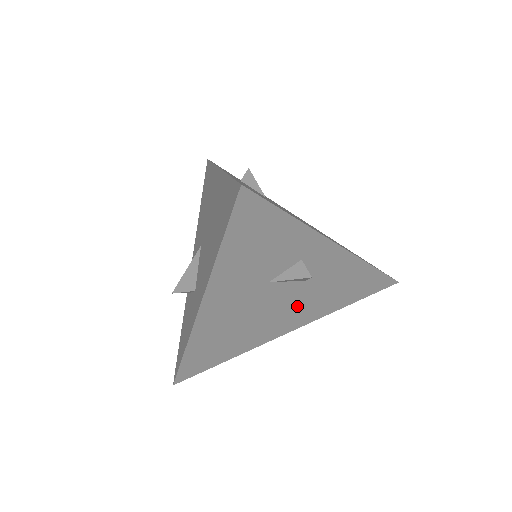
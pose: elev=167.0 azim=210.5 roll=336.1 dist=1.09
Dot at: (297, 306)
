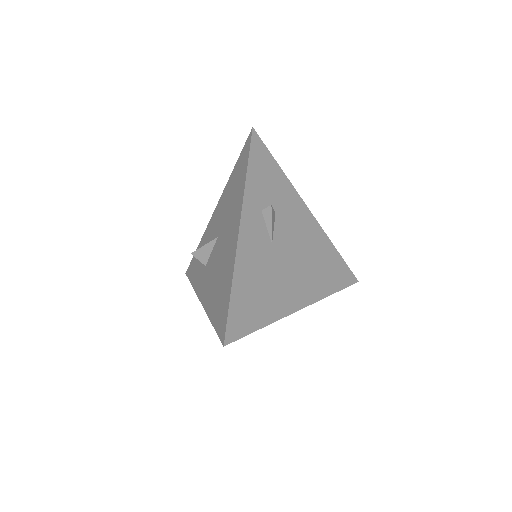
Dot at: occluded
